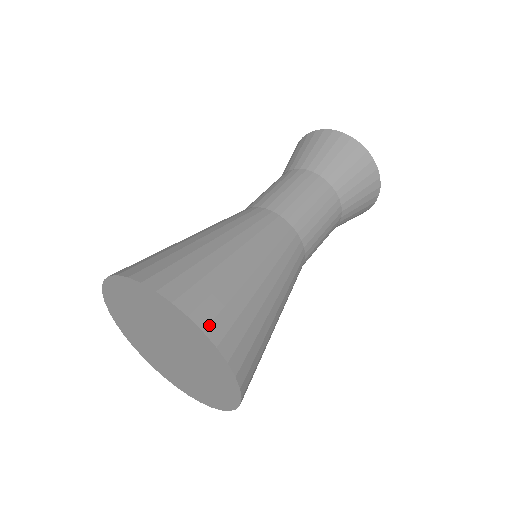
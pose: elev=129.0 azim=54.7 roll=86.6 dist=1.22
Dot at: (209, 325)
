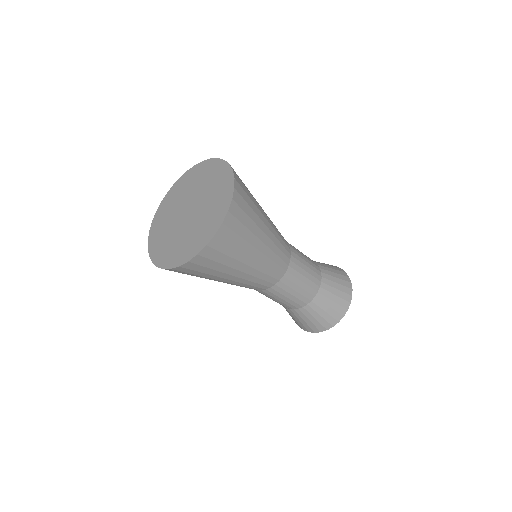
Dot at: (232, 214)
